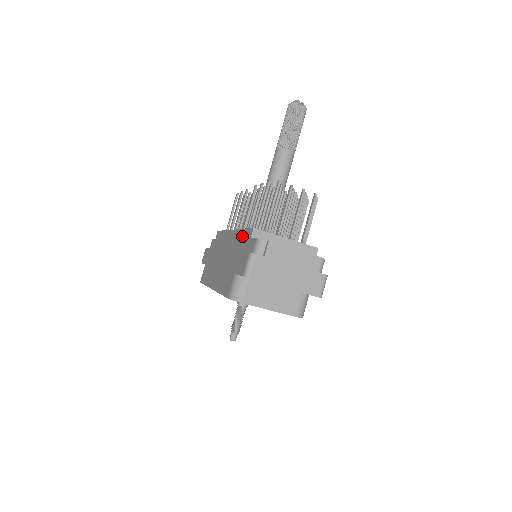
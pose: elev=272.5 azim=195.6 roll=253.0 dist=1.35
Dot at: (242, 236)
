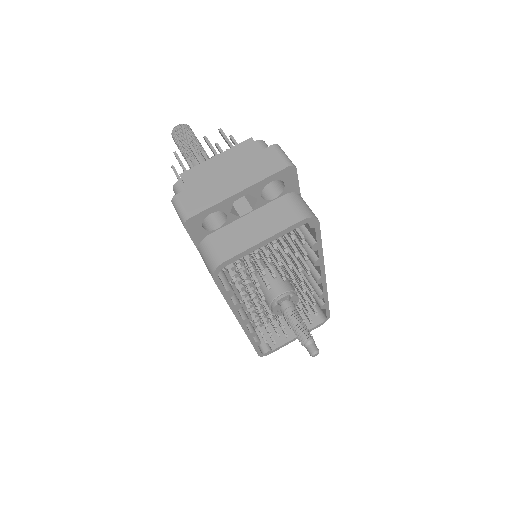
Dot at: occluded
